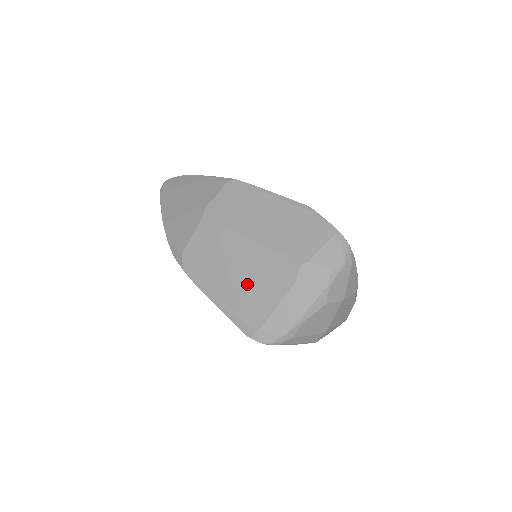
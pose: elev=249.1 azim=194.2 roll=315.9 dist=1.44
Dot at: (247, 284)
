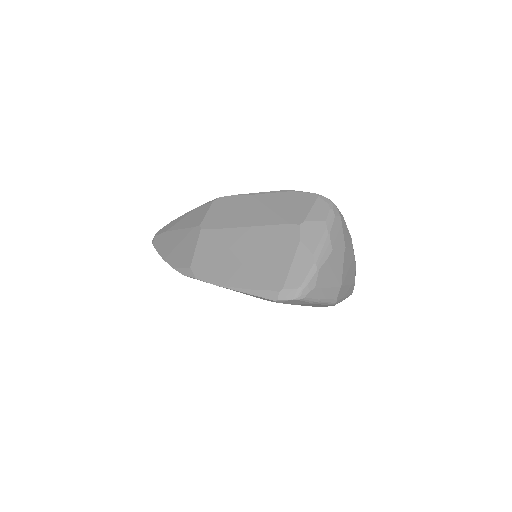
Dot at: (258, 260)
